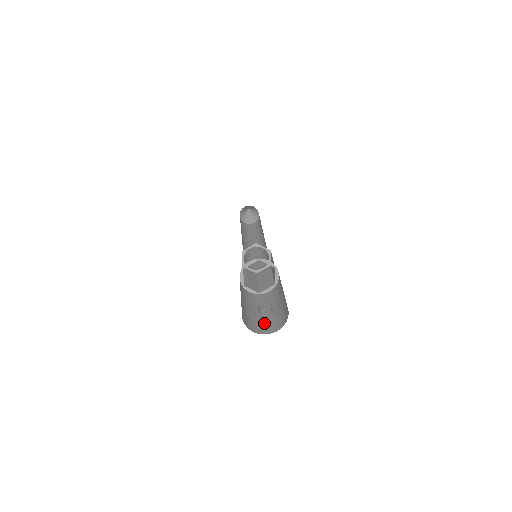
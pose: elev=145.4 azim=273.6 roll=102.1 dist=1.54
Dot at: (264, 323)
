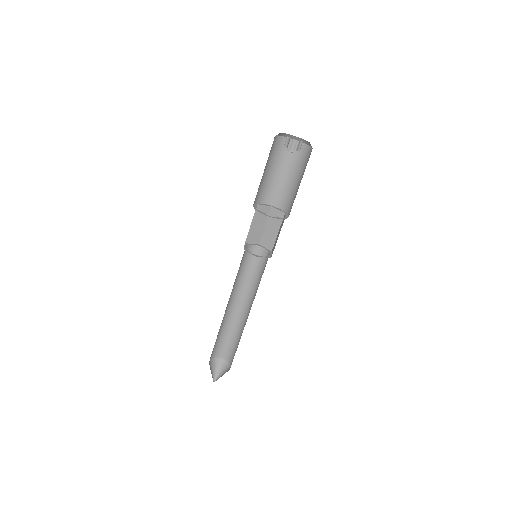
Dot at: occluded
